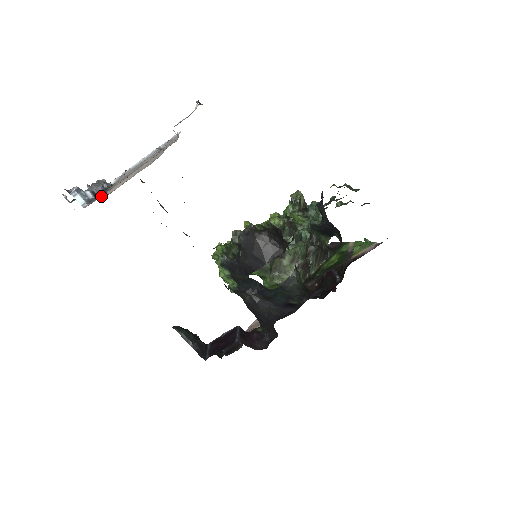
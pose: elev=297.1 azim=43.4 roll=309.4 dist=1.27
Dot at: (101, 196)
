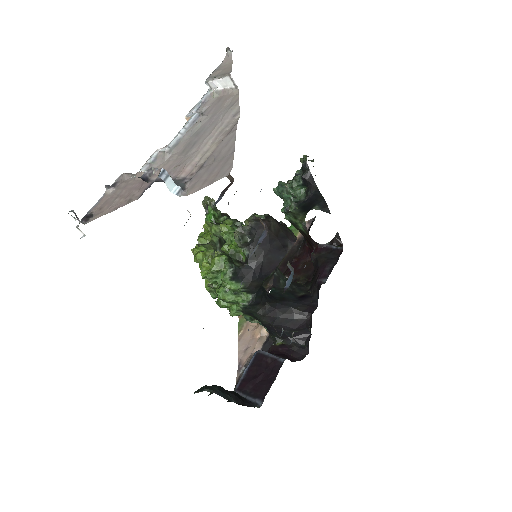
Dot at: occluded
